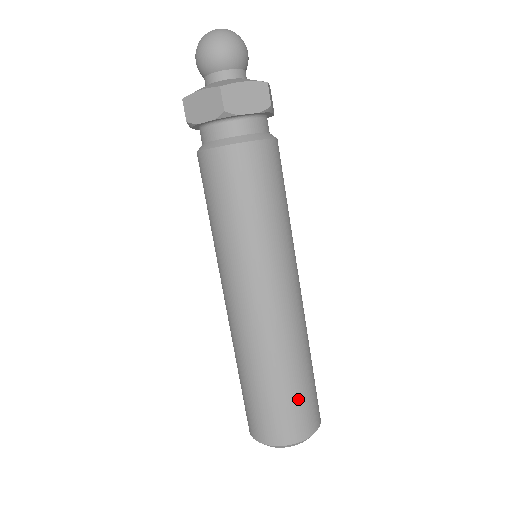
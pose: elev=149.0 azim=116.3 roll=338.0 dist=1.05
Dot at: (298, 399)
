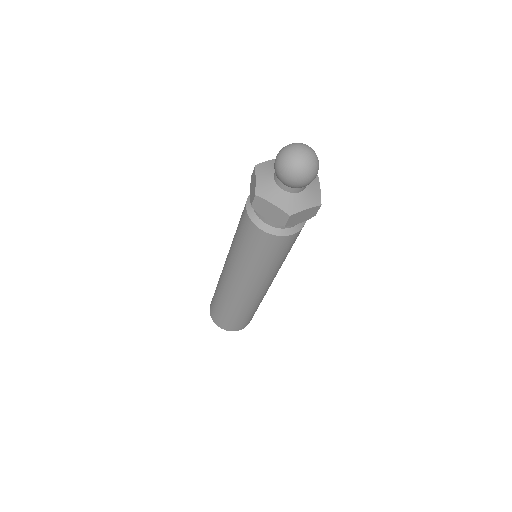
Dot at: (248, 318)
